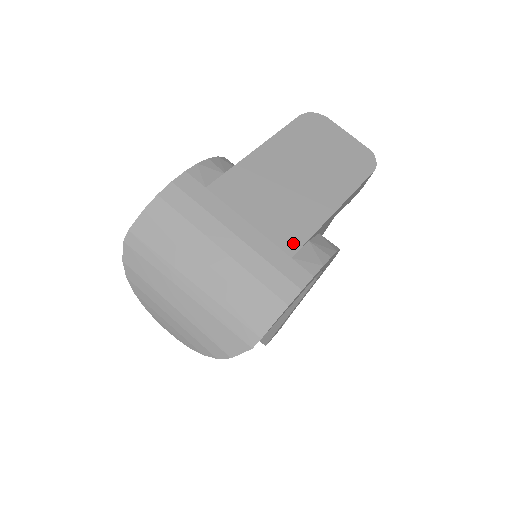
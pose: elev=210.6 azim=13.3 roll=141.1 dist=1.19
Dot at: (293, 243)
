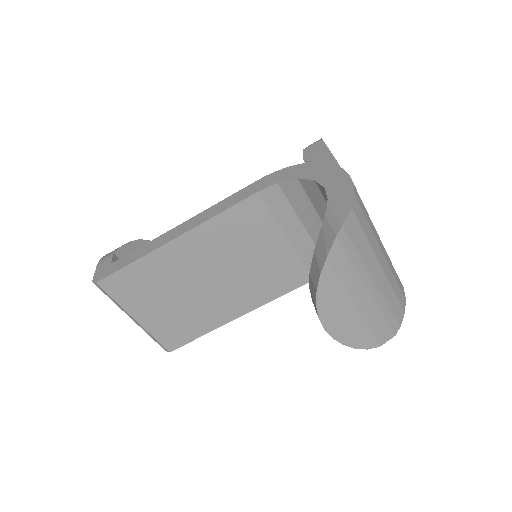
Dot at: occluded
